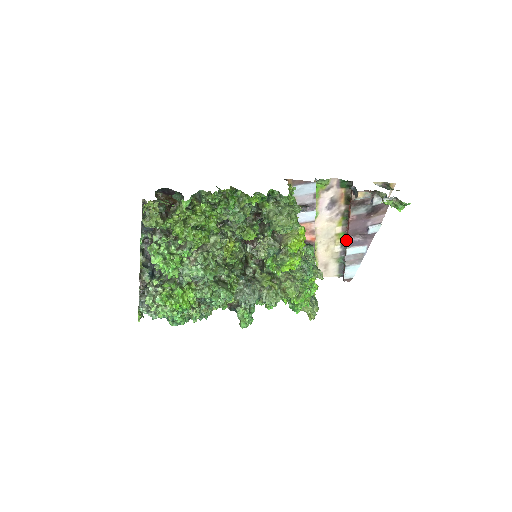
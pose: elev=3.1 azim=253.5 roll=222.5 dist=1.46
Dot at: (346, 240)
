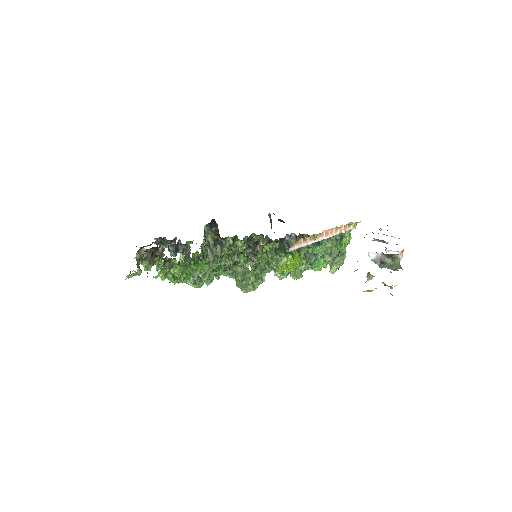
Dot at: (373, 233)
